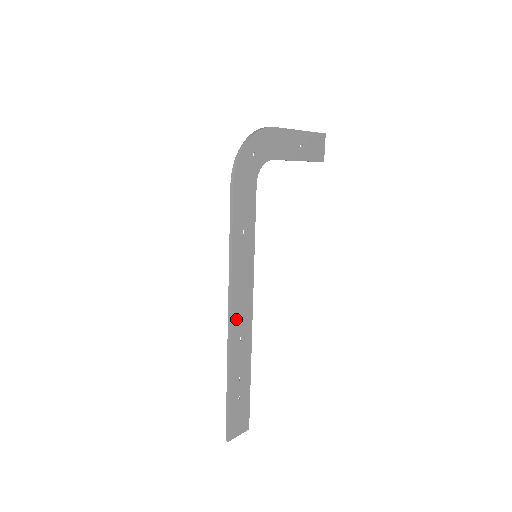
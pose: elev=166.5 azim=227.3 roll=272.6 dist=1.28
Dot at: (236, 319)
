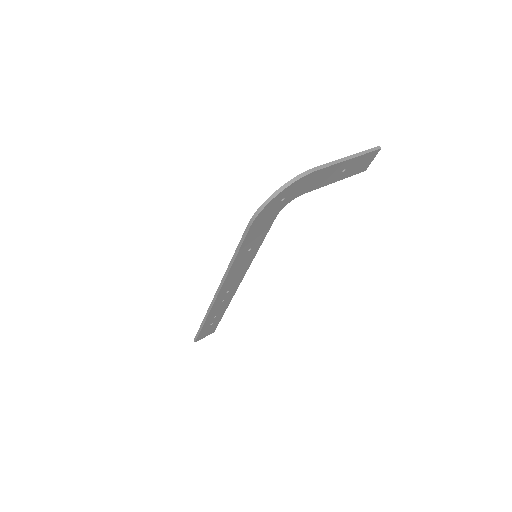
Dot at: (222, 294)
